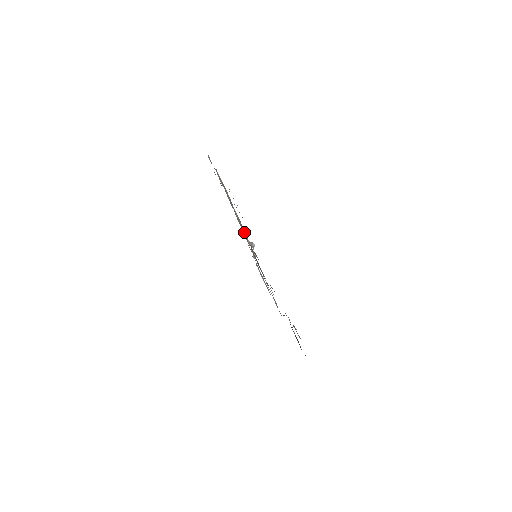
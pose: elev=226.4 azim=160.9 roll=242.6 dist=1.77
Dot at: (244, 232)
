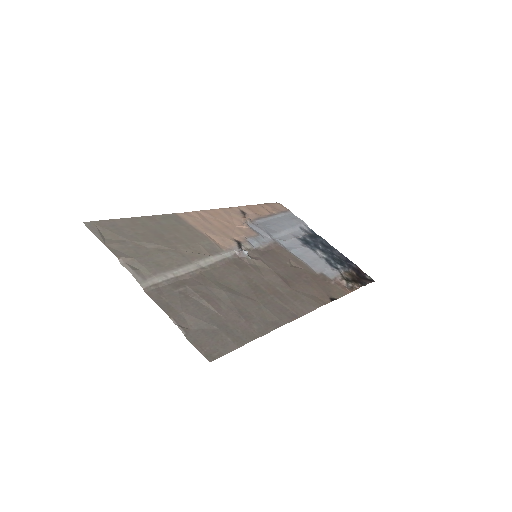
Dot at: (225, 255)
